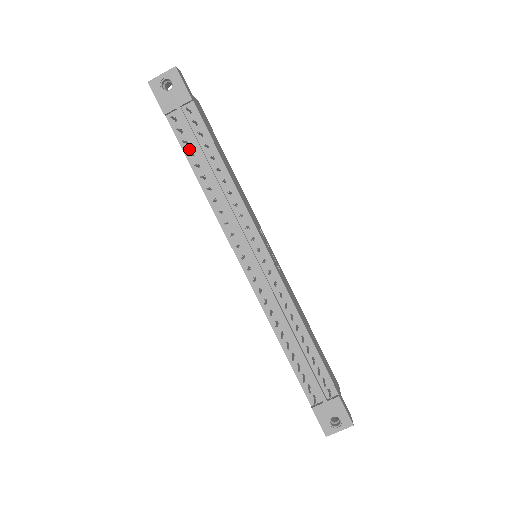
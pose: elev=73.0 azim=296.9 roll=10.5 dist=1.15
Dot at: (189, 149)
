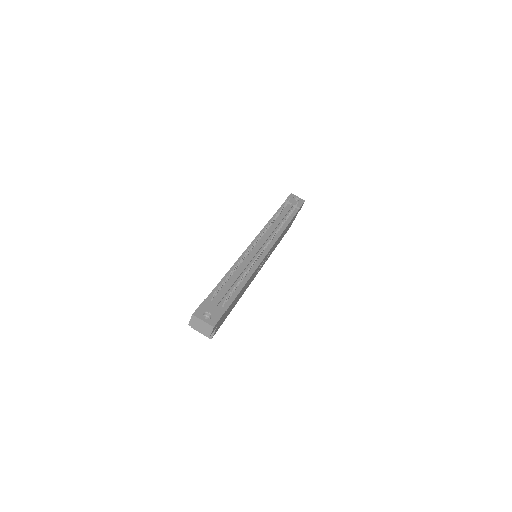
Dot at: (281, 212)
